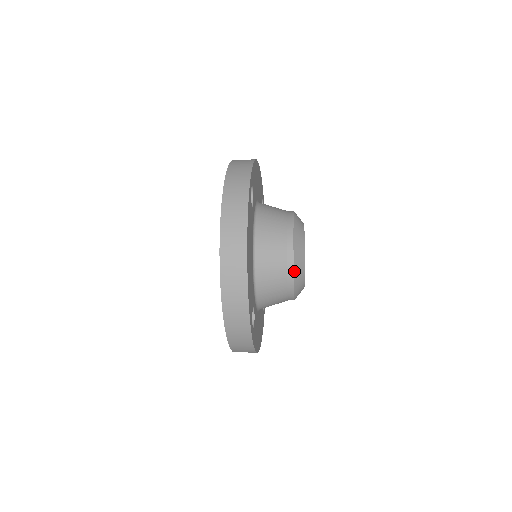
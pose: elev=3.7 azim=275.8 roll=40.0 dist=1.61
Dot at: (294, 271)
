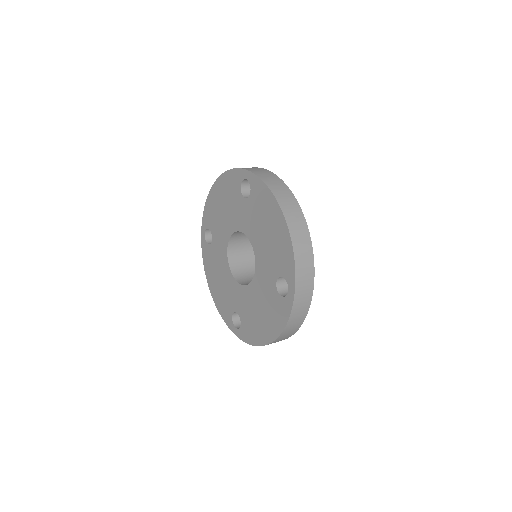
Dot at: occluded
